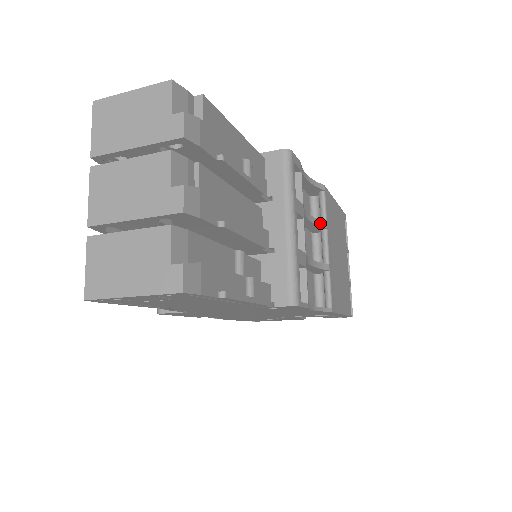
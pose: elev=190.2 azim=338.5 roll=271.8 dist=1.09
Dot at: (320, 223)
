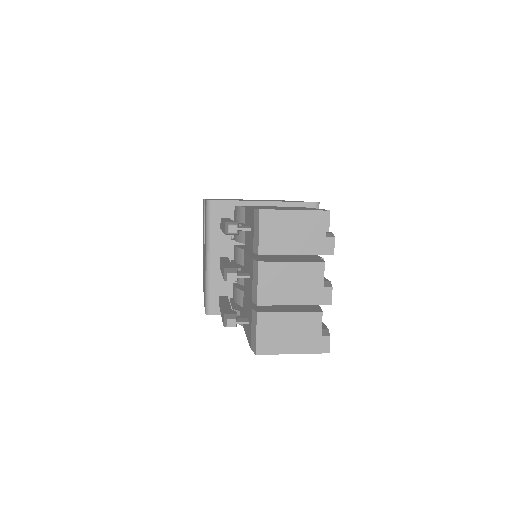
Dot at: occluded
